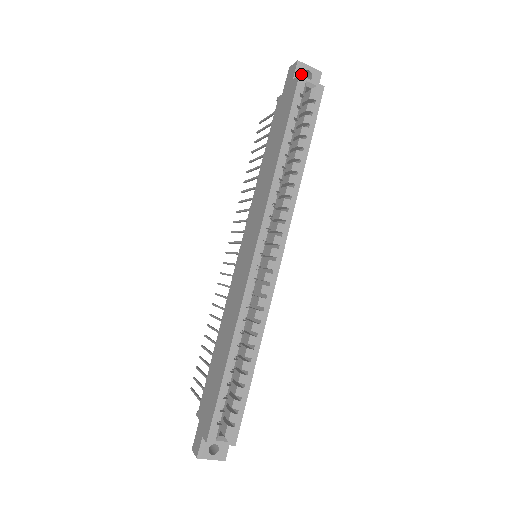
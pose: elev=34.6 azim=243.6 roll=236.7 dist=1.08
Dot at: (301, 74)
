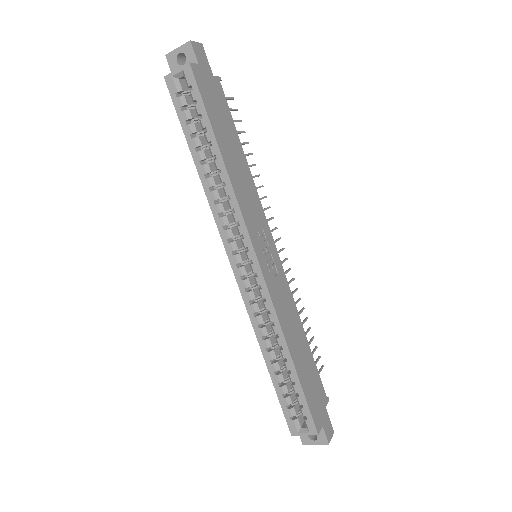
Dot at: (176, 65)
